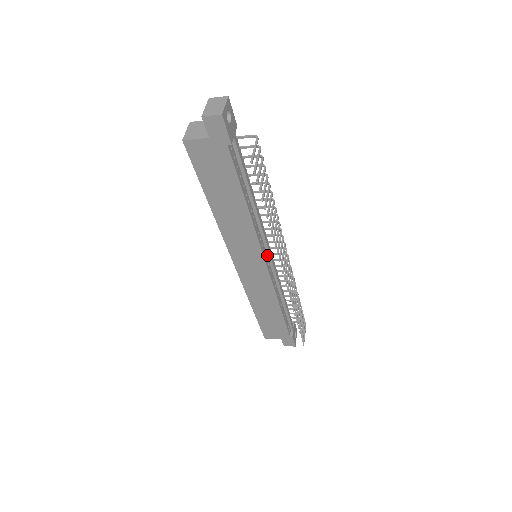
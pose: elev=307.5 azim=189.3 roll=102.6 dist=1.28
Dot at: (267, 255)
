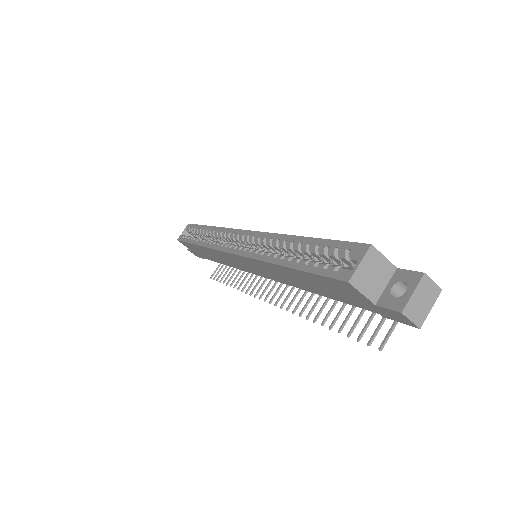
Dot at: occluded
